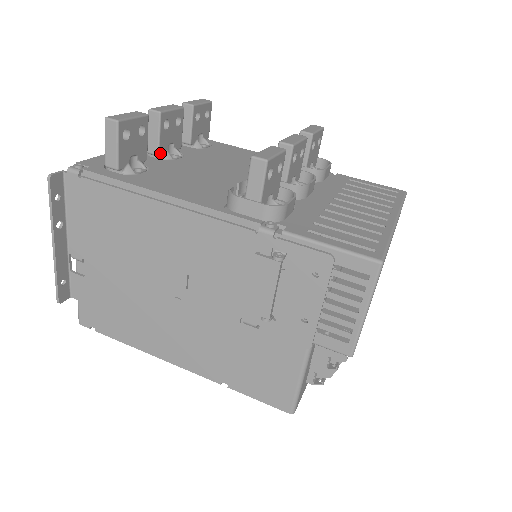
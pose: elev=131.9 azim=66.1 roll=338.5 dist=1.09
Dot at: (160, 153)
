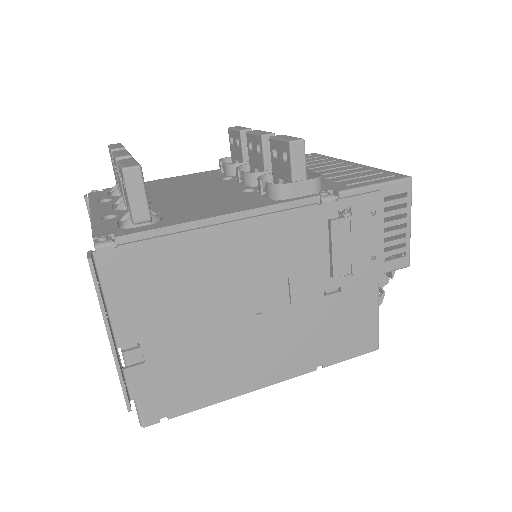
Dot at: occluded
